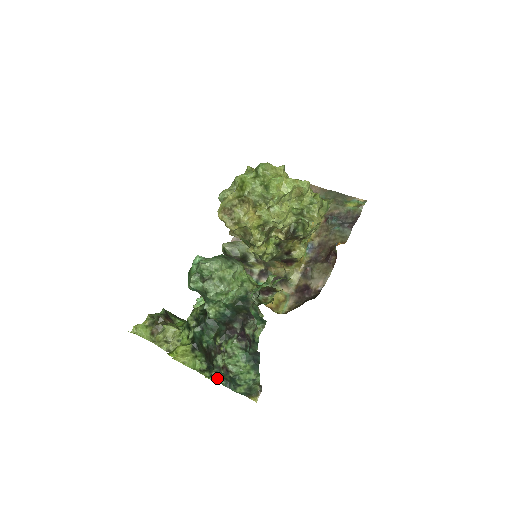
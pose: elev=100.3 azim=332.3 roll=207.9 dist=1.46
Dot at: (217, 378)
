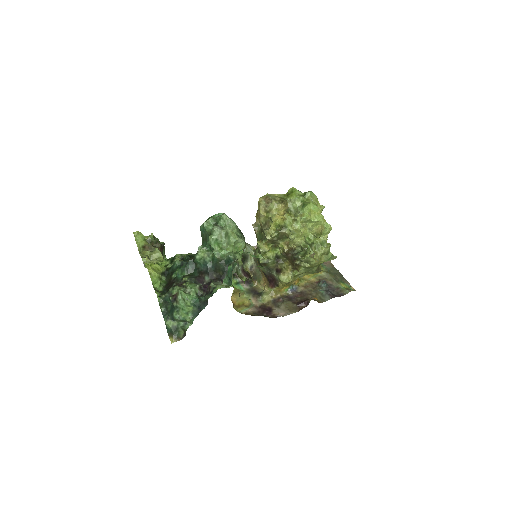
Dot at: (162, 301)
